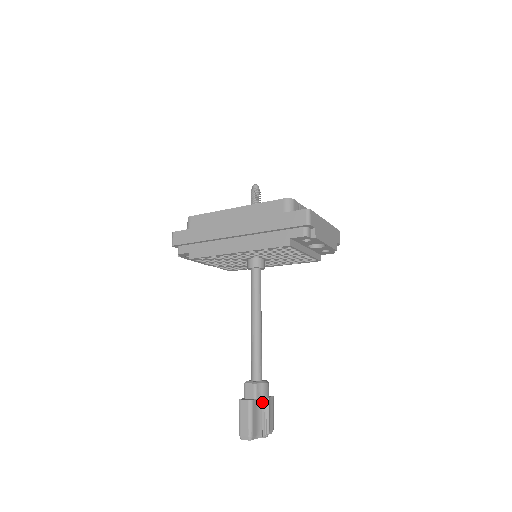
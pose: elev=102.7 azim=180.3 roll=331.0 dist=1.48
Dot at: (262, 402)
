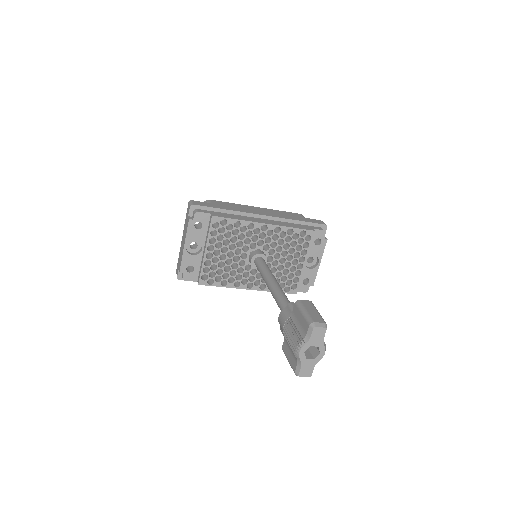
Dot at: occluded
